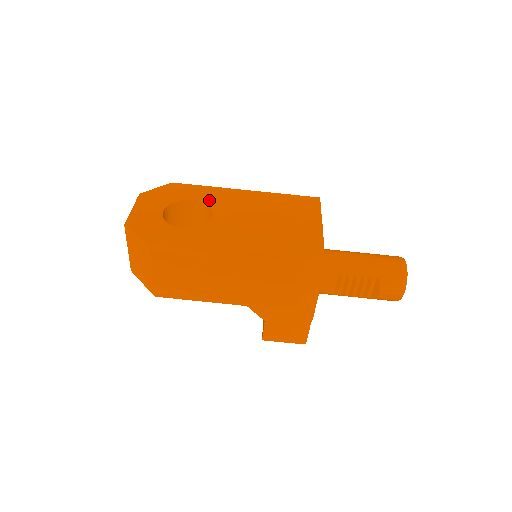
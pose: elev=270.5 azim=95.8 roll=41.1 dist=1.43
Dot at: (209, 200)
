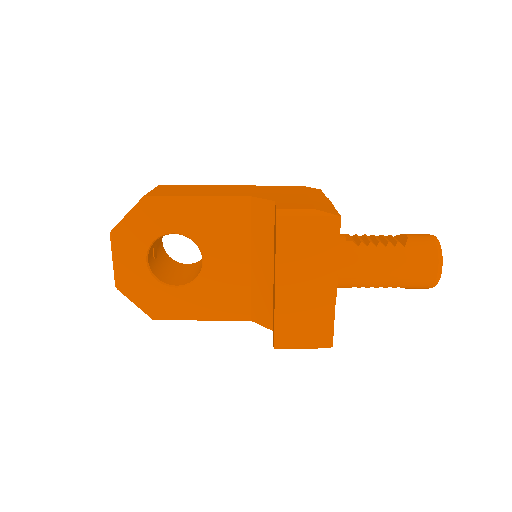
Dot at: occluded
